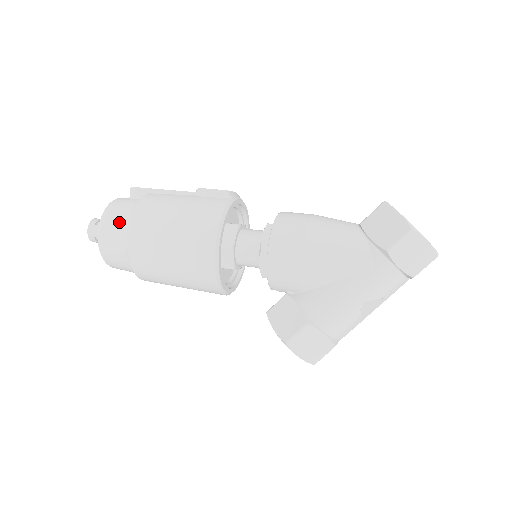
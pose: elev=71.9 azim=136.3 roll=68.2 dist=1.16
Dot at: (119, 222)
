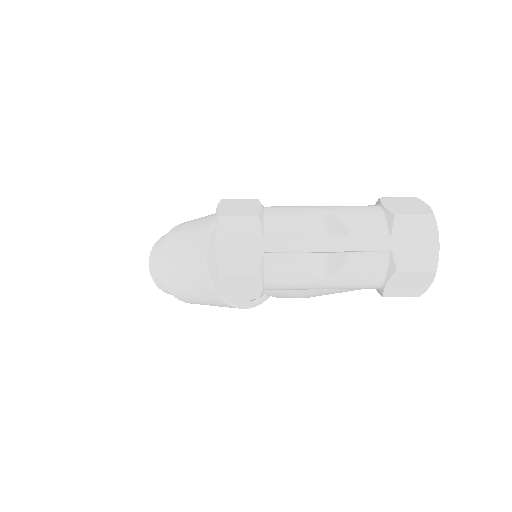
Dot at: occluded
